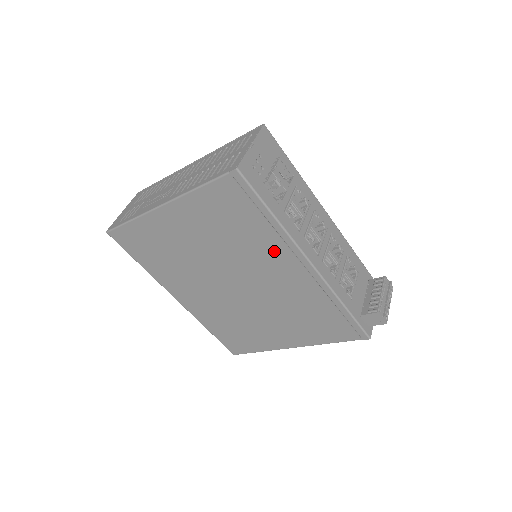
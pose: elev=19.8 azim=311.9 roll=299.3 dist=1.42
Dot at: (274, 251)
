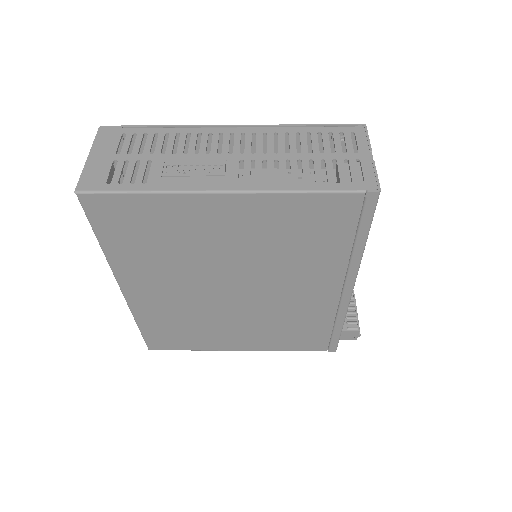
Dot at: (326, 272)
